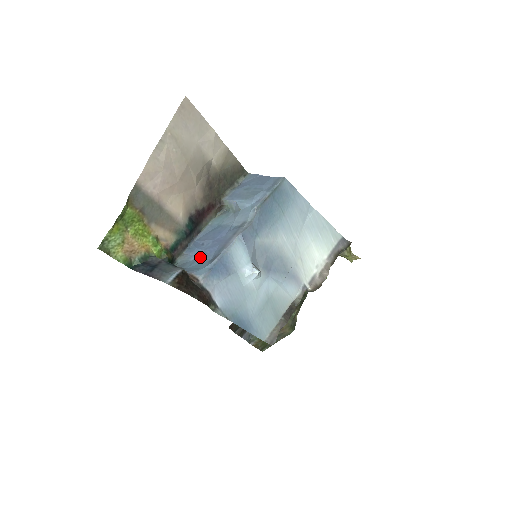
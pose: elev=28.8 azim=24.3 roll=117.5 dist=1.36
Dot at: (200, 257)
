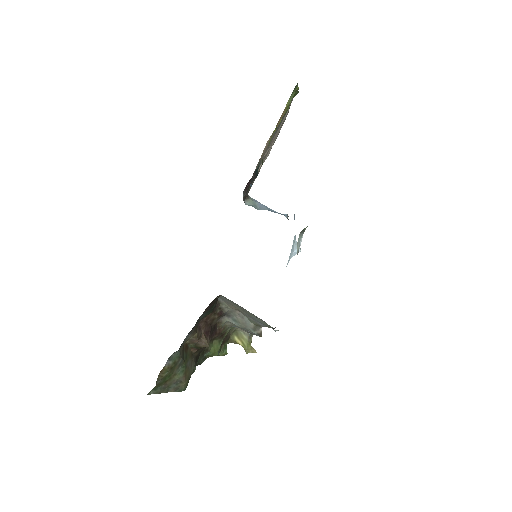
Dot at: occluded
